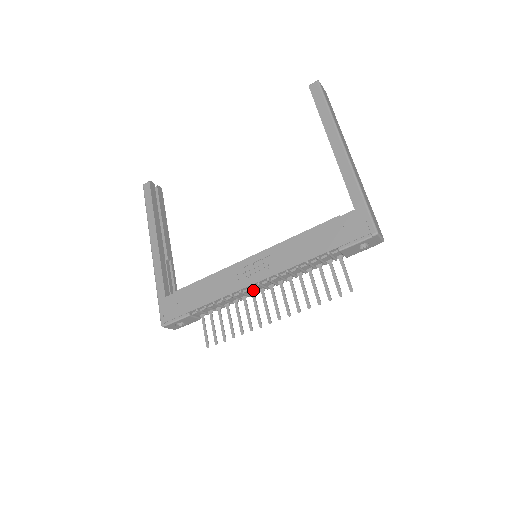
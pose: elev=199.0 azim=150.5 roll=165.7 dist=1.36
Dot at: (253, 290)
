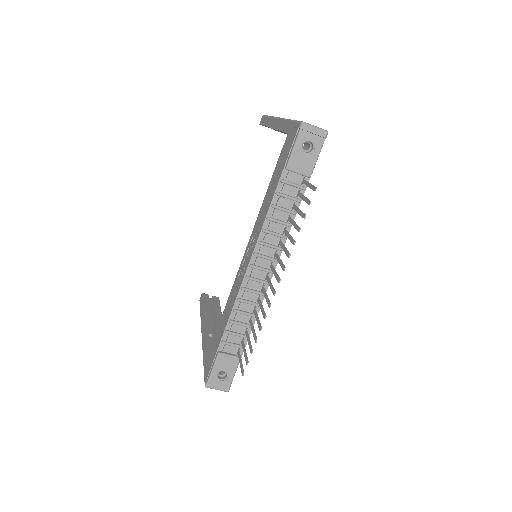
Dot at: (254, 280)
